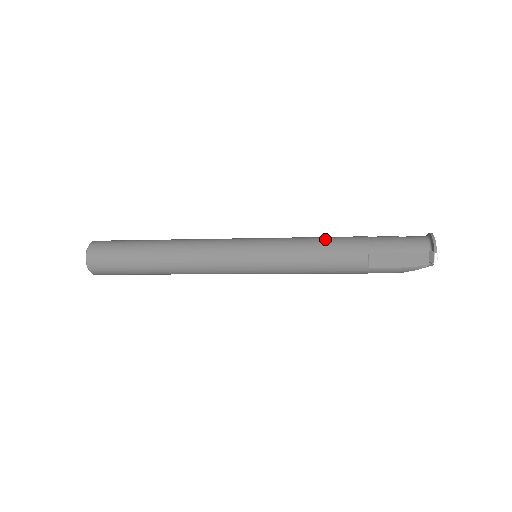
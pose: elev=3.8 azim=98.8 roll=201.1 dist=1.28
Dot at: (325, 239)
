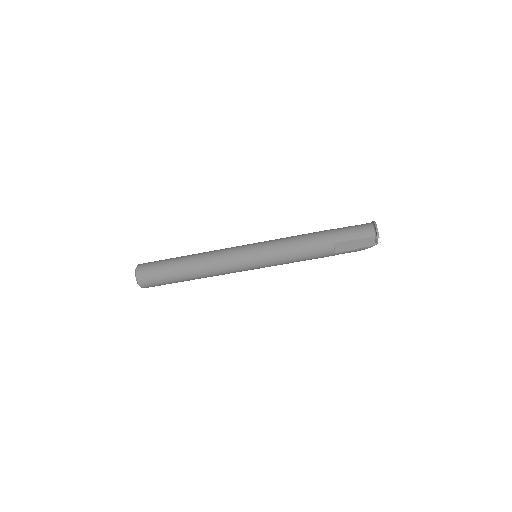
Dot at: (302, 238)
